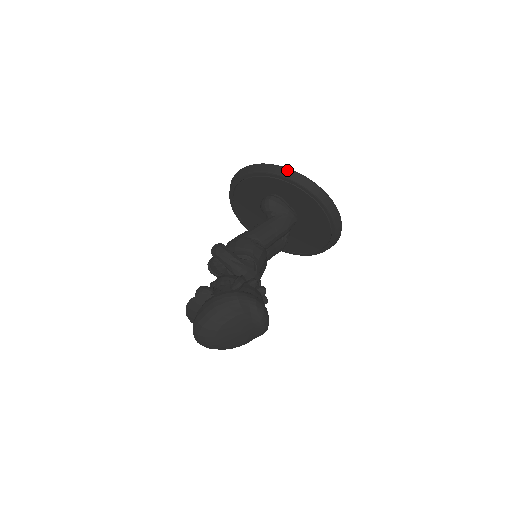
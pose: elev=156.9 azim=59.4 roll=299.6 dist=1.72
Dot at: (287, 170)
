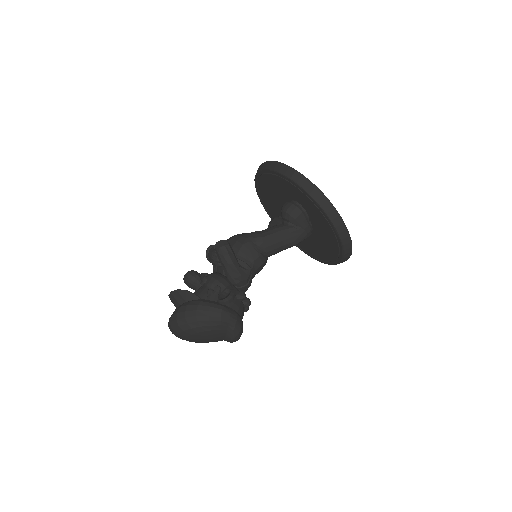
Dot at: (323, 197)
